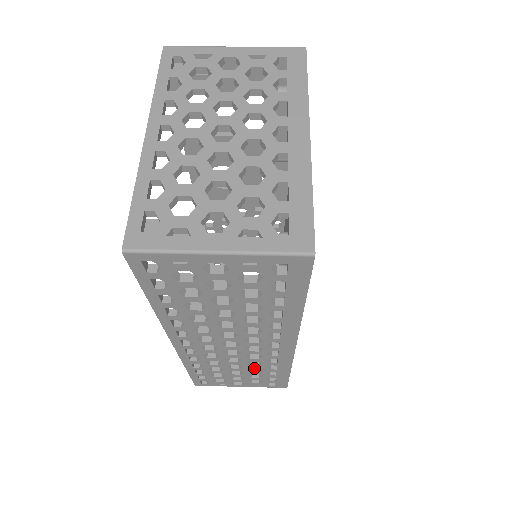
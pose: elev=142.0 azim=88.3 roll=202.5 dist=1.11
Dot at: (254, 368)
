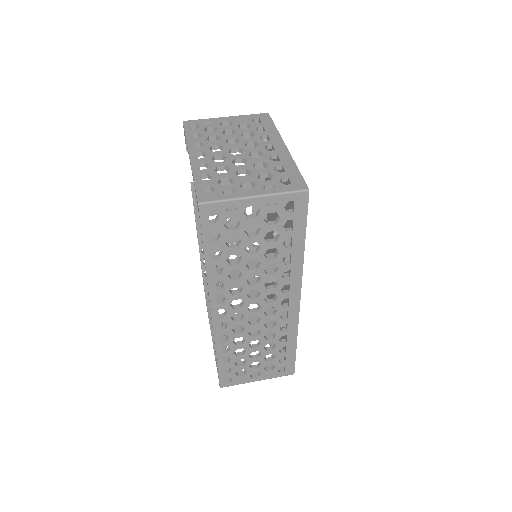
Dot at: (268, 348)
